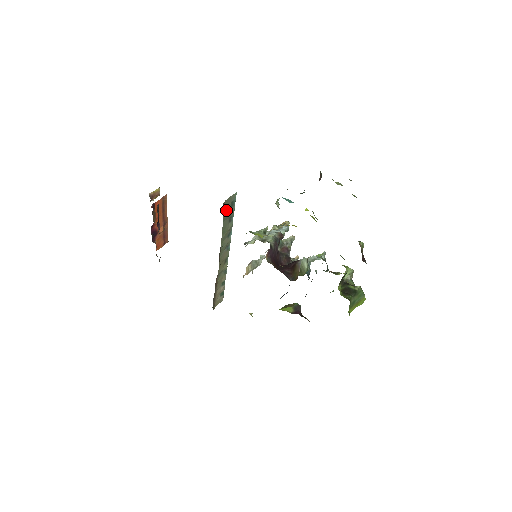
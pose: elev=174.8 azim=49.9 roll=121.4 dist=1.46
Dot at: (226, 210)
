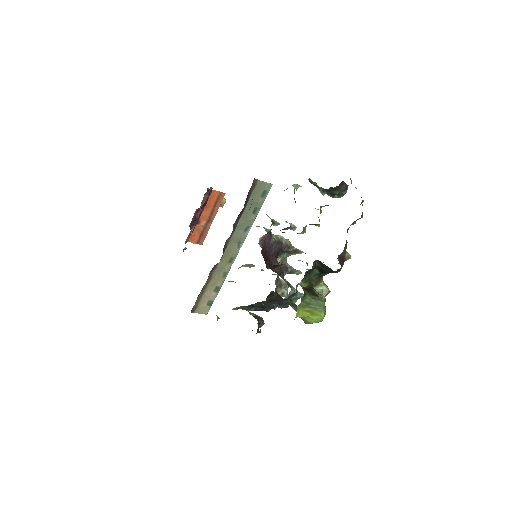
Dot at: (256, 194)
